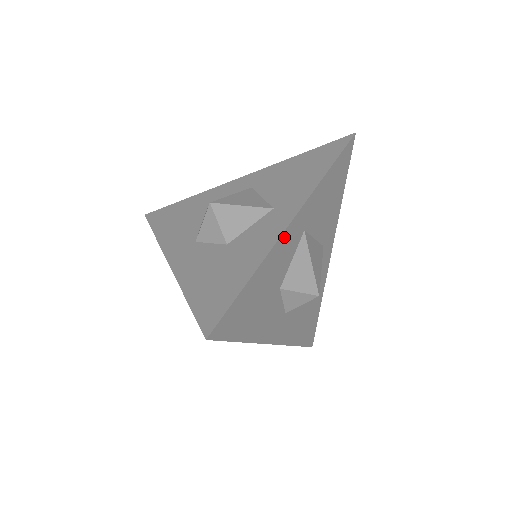
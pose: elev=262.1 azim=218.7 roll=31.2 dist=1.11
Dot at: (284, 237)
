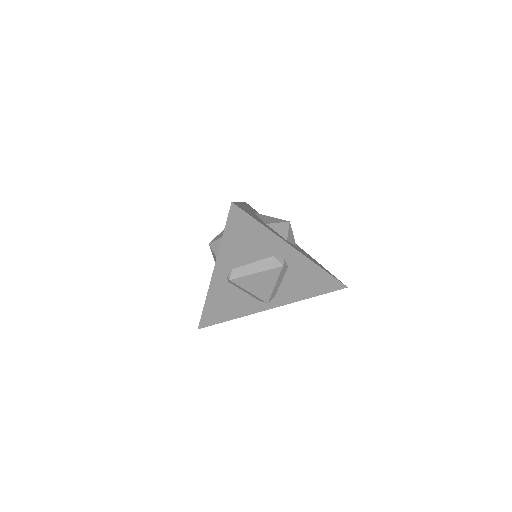
Dot at: (242, 204)
